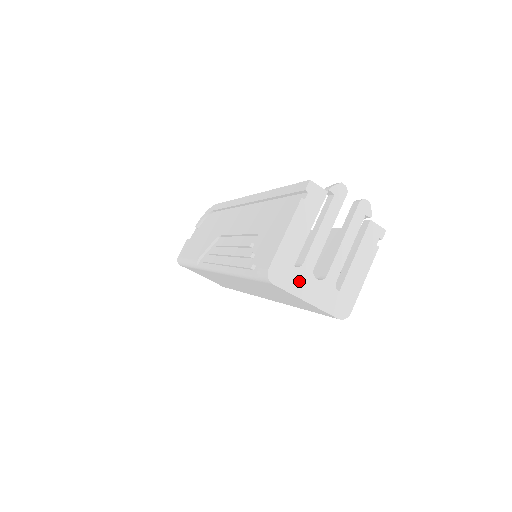
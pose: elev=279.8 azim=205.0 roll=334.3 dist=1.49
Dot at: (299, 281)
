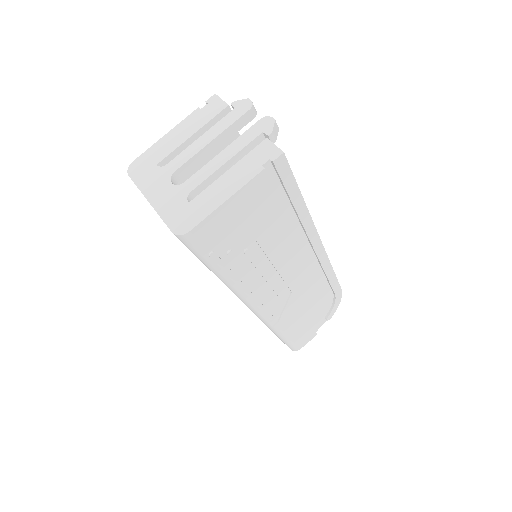
Dot at: (153, 180)
